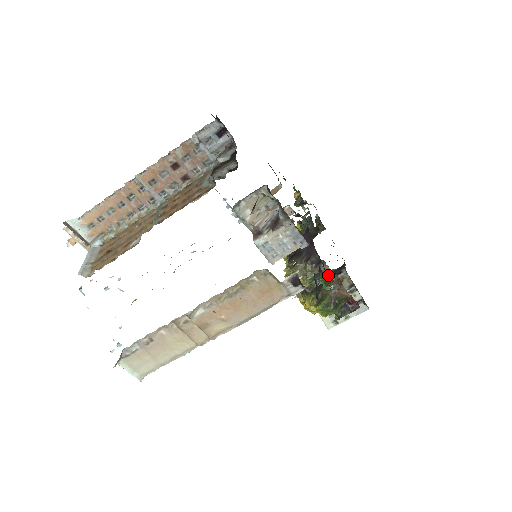
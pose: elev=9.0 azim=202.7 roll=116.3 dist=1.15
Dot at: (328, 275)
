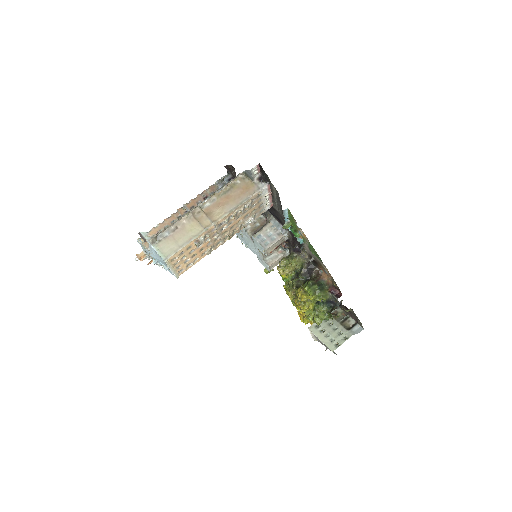
Dot at: (310, 269)
